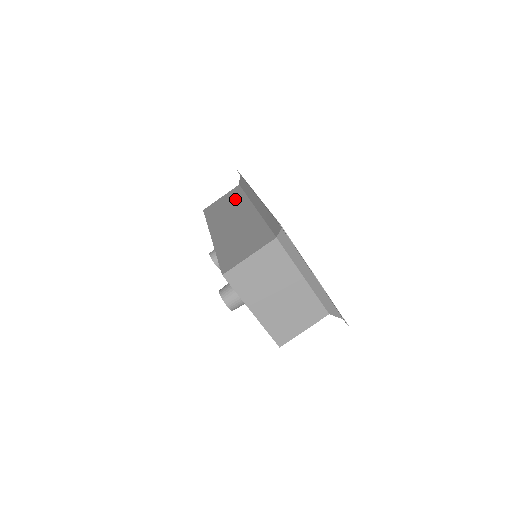
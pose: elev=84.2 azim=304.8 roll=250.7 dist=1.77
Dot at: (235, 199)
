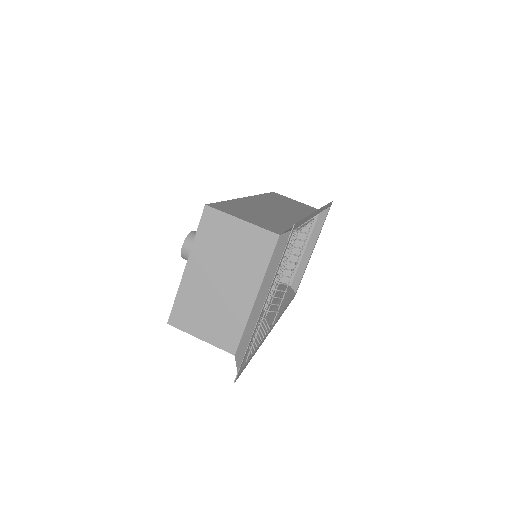
Dot at: (302, 208)
